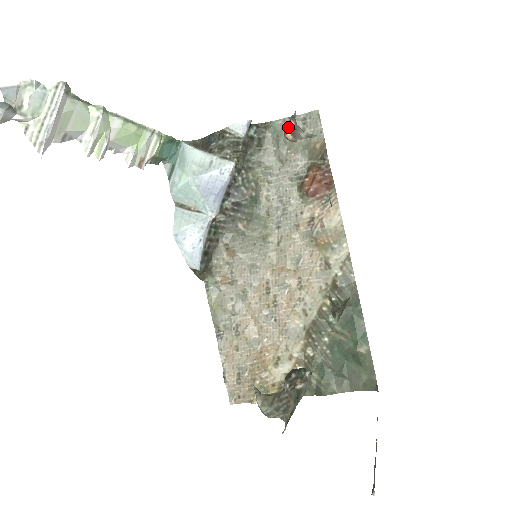
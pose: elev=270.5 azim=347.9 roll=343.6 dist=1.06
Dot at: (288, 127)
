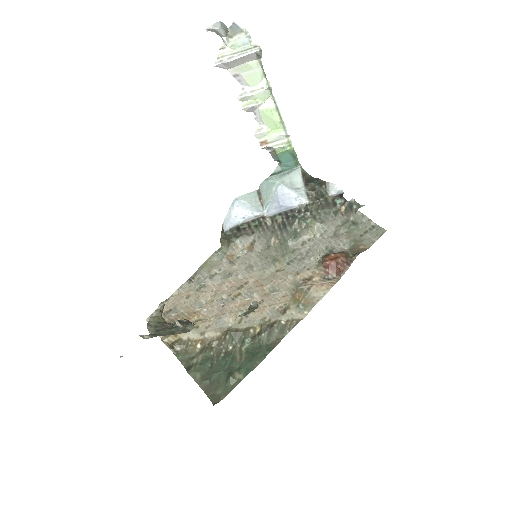
Dot at: (348, 203)
